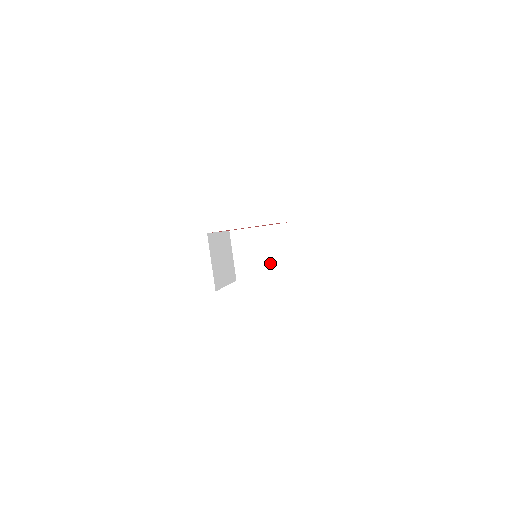
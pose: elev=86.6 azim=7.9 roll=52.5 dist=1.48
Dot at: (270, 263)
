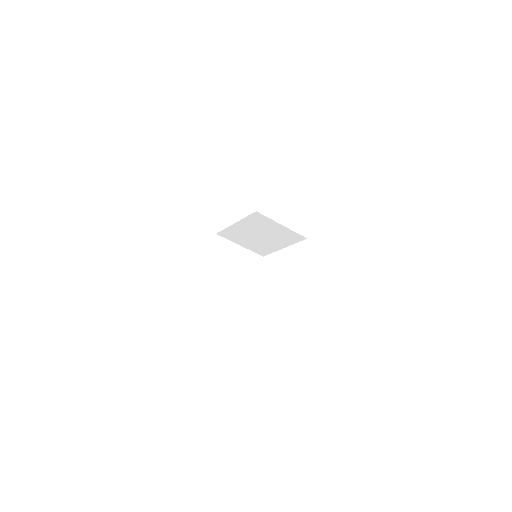
Dot at: (275, 240)
